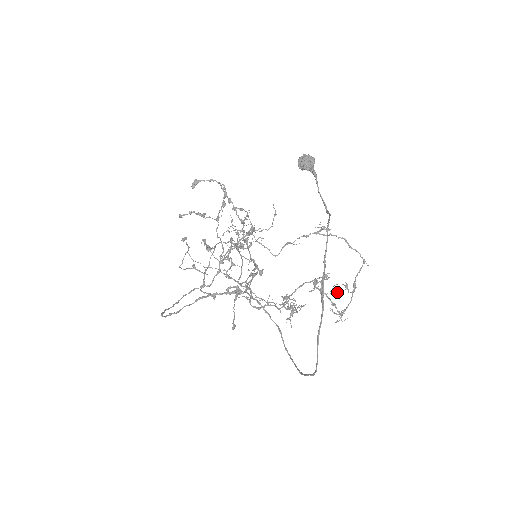
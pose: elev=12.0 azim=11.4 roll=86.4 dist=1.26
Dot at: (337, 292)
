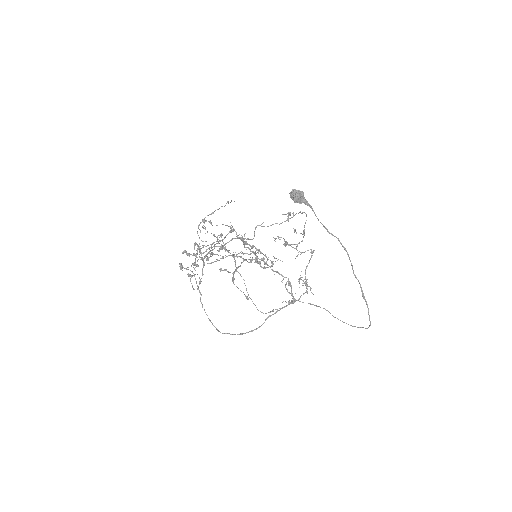
Dot at: occluded
